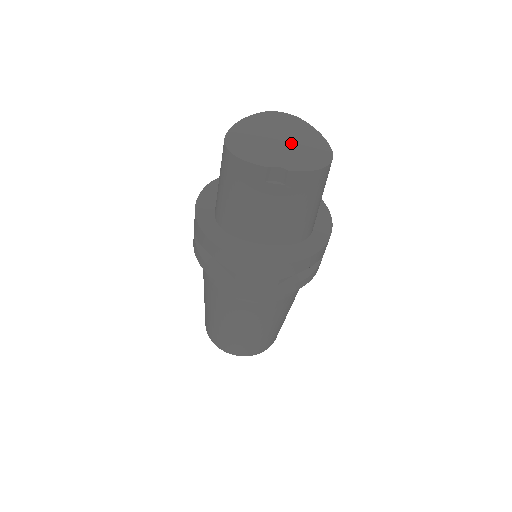
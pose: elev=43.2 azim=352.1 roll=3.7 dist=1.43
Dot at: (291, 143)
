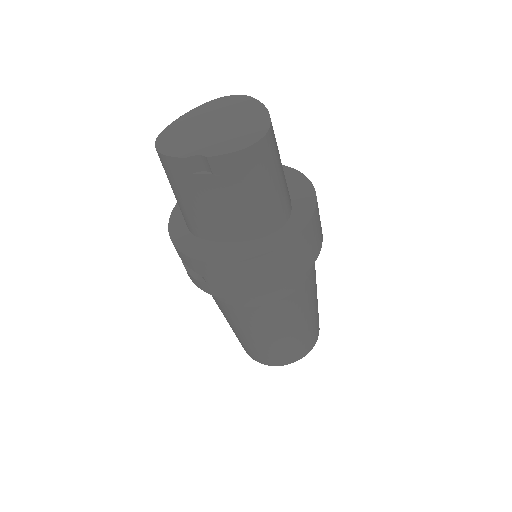
Dot at: (226, 126)
